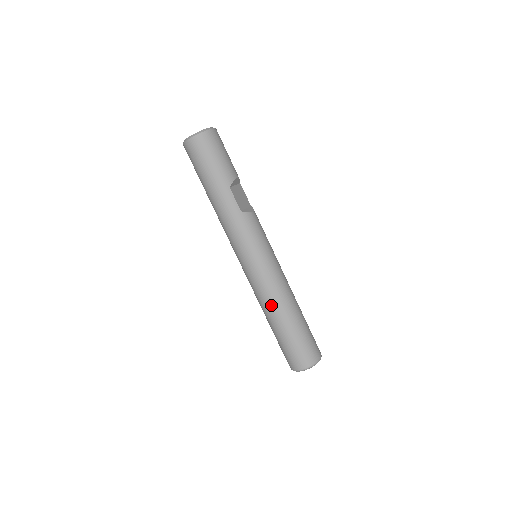
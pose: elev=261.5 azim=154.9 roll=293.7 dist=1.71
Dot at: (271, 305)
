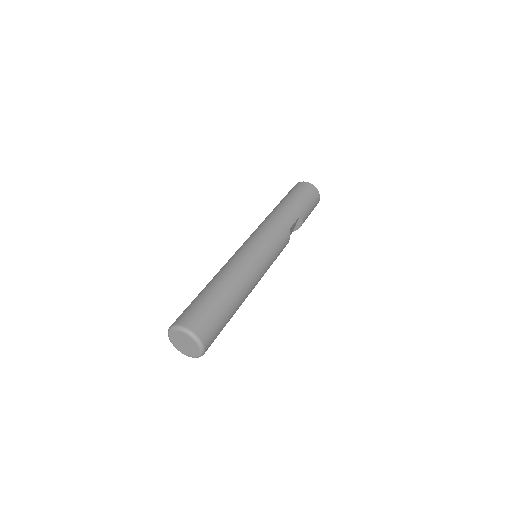
Dot at: (237, 274)
